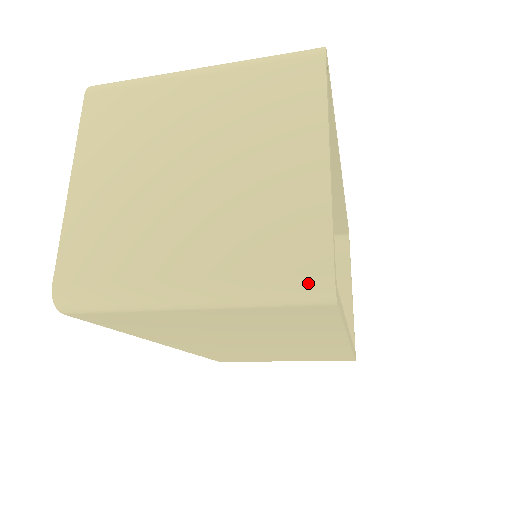
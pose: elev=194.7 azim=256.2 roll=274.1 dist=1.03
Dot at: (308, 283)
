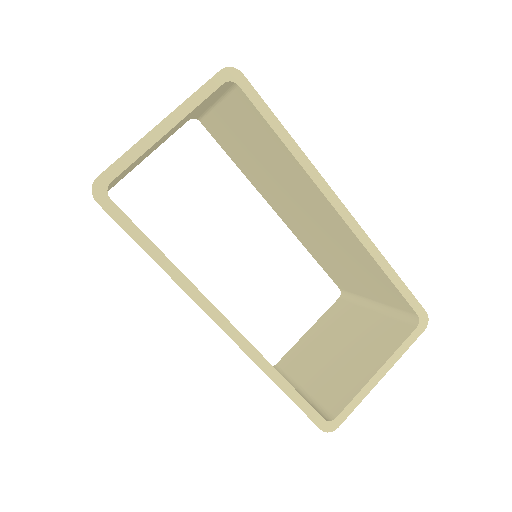
Dot at: occluded
